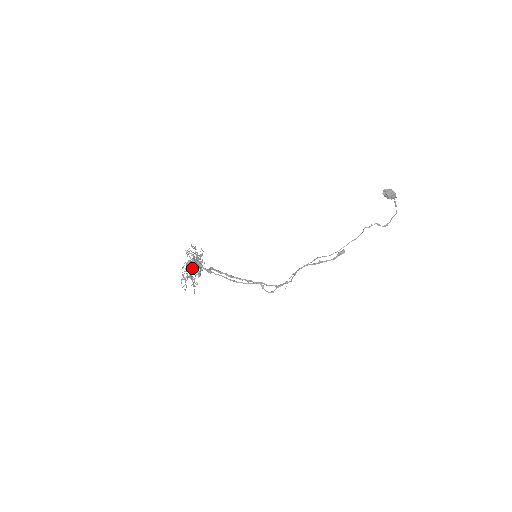
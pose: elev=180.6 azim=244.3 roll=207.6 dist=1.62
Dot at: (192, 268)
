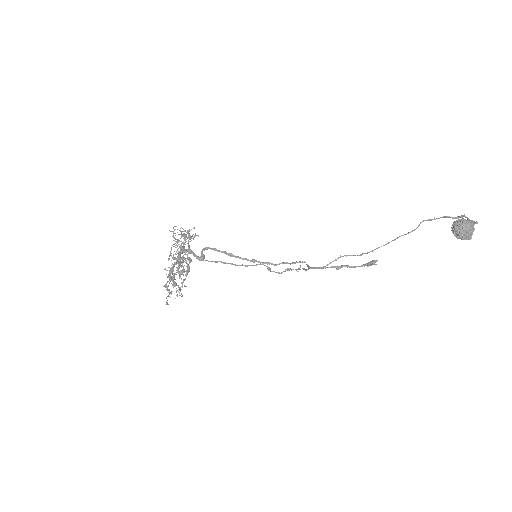
Dot at: occluded
